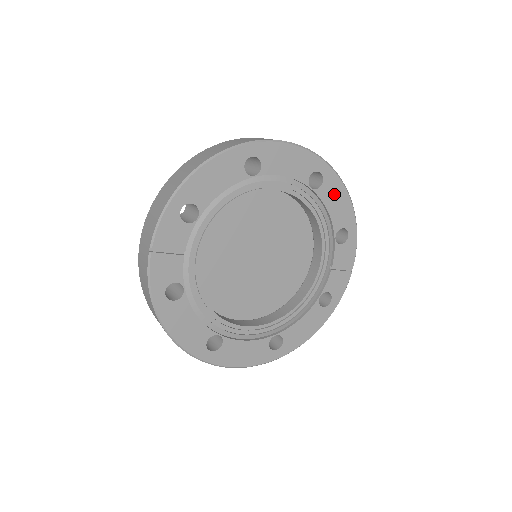
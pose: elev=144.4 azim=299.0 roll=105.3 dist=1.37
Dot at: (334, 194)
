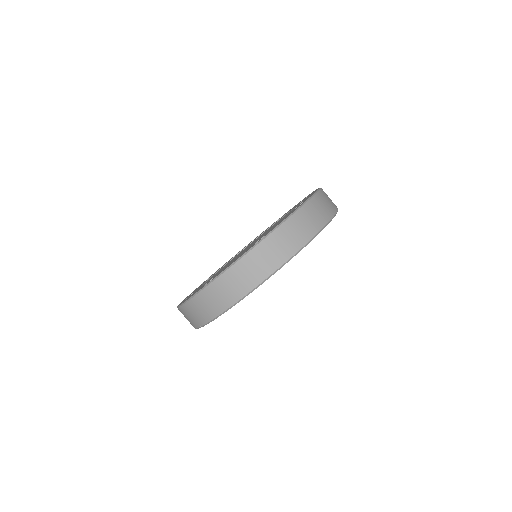
Dot at: occluded
